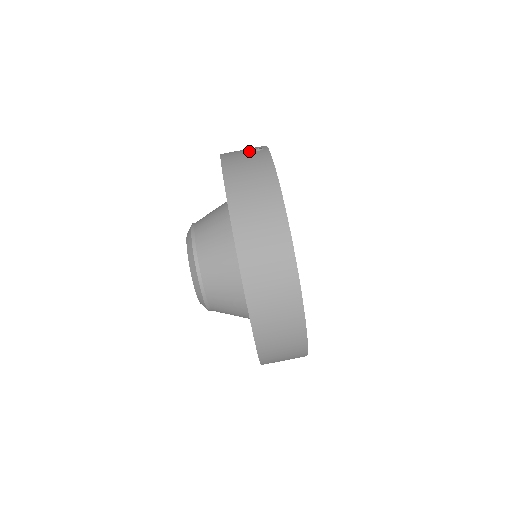
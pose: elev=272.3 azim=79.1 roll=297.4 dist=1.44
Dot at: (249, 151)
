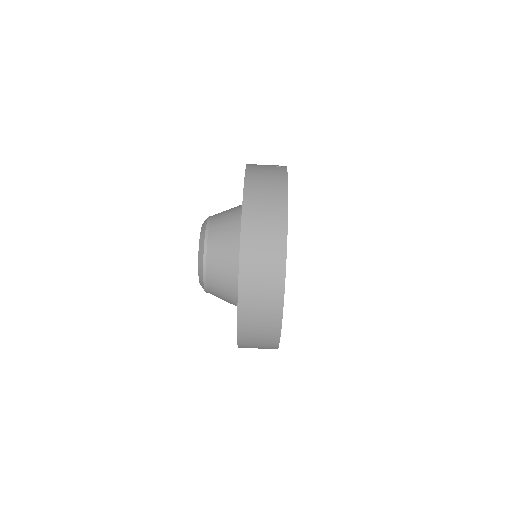
Dot at: (271, 165)
